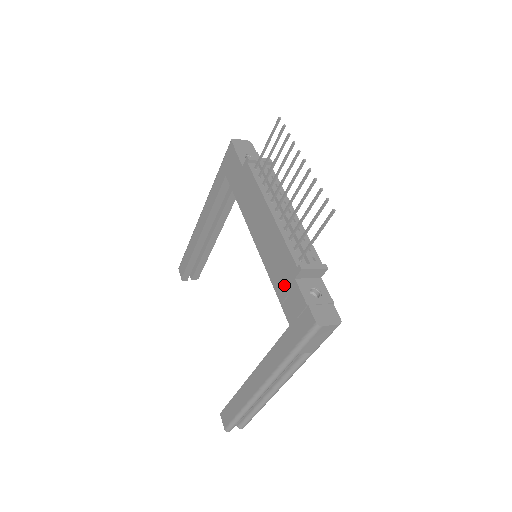
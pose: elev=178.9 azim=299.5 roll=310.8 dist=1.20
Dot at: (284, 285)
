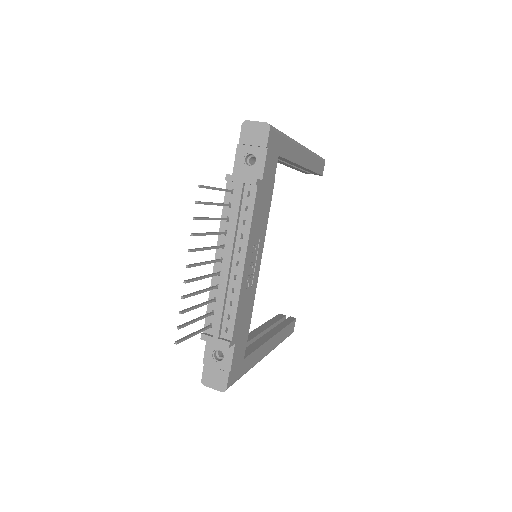
Dot at: occluded
